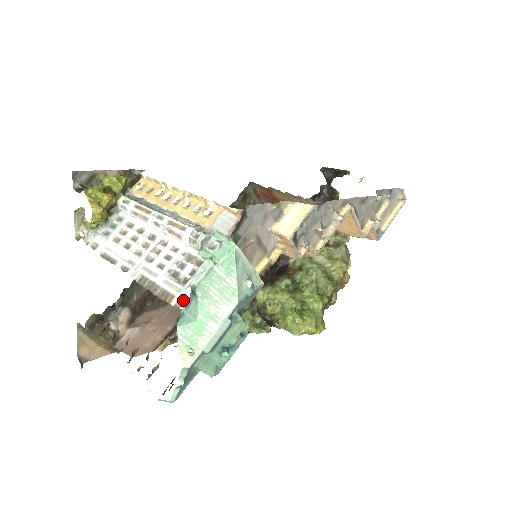
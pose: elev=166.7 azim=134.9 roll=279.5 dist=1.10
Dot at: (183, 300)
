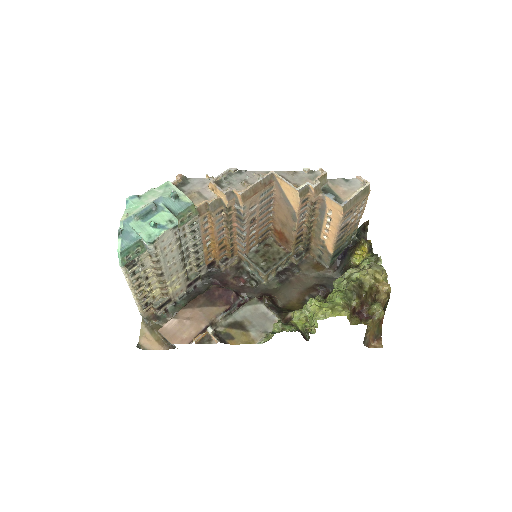
Dot at: (131, 199)
